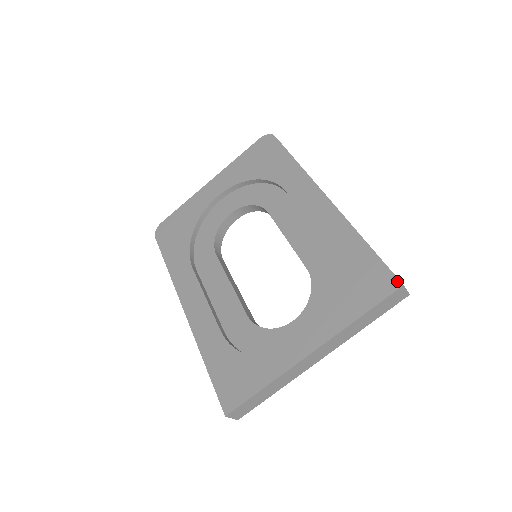
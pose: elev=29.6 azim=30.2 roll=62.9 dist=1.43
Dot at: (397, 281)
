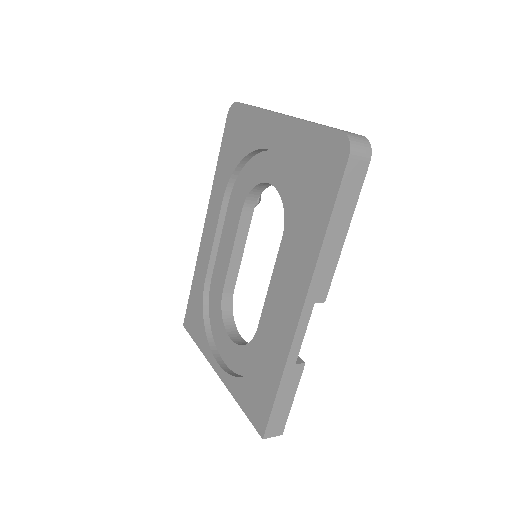
Dot at: (263, 432)
